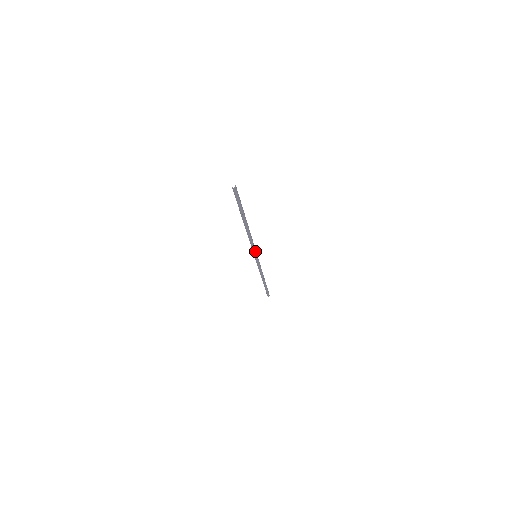
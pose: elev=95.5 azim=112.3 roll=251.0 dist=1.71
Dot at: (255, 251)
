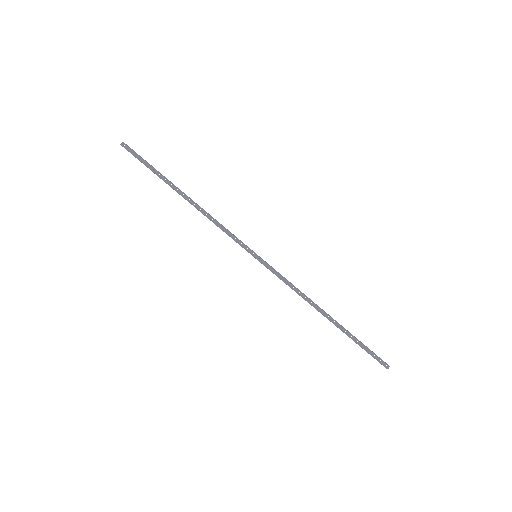
Dot at: (244, 245)
